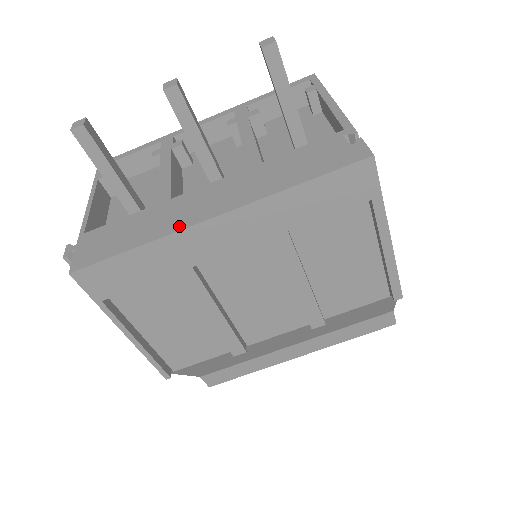
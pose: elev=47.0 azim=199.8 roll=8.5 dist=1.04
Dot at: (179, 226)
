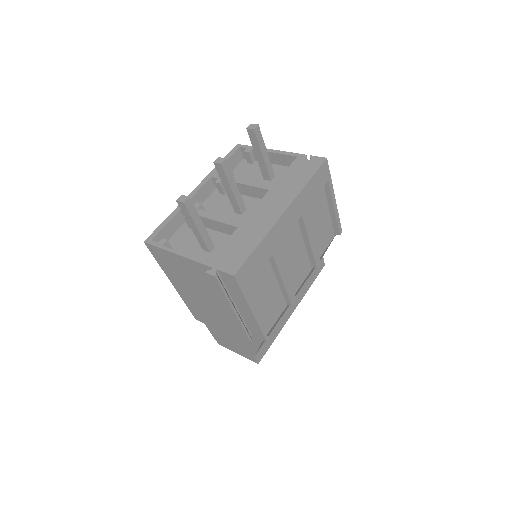
Dot at: (270, 224)
